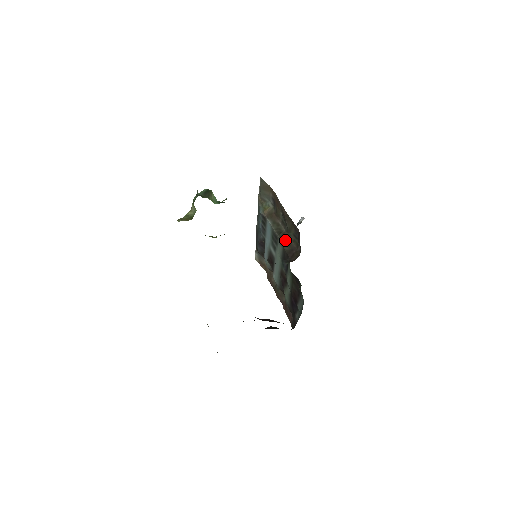
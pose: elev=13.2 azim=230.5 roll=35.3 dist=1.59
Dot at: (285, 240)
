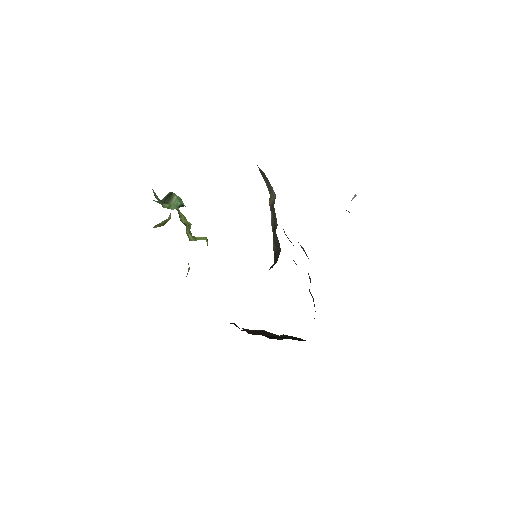
Dot at: (274, 239)
